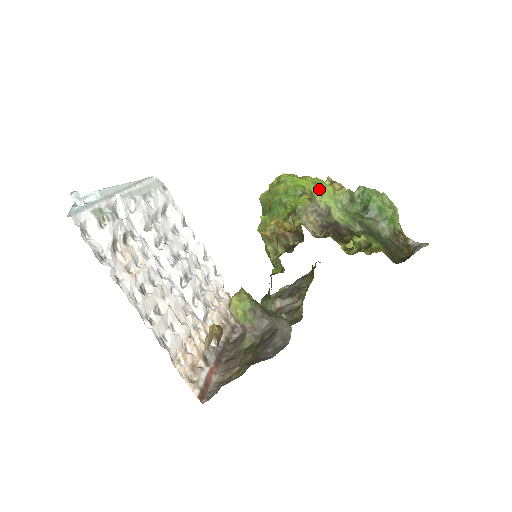
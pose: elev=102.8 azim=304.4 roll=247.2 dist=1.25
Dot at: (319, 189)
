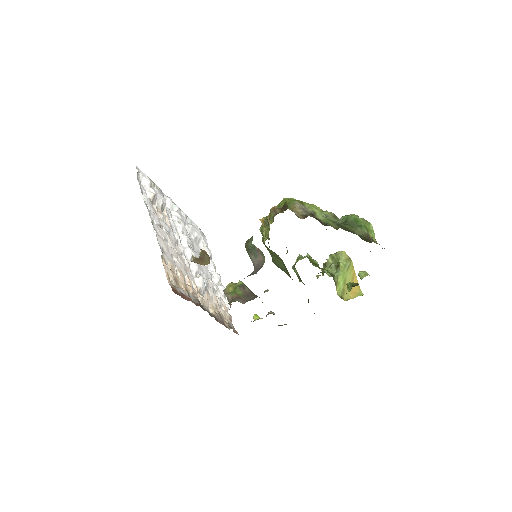
Dot at: (309, 204)
